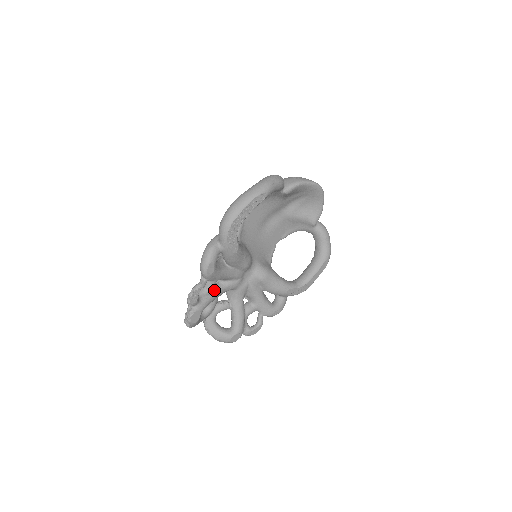
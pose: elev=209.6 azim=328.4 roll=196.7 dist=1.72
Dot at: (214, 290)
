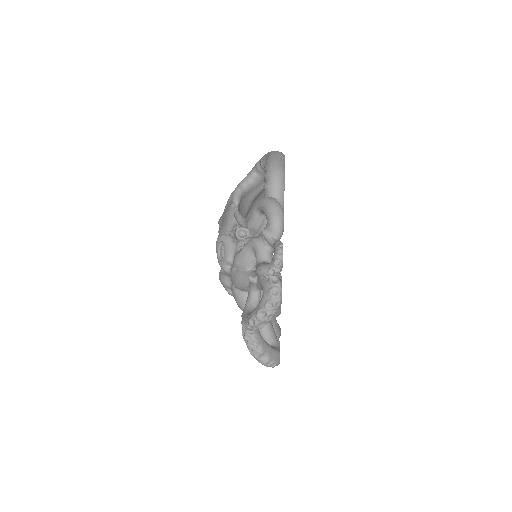
Dot at: occluded
